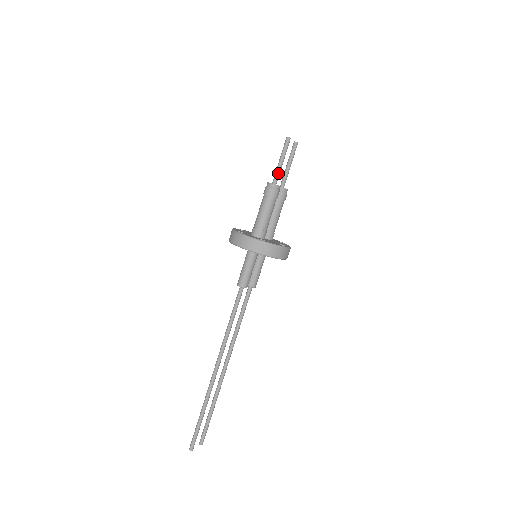
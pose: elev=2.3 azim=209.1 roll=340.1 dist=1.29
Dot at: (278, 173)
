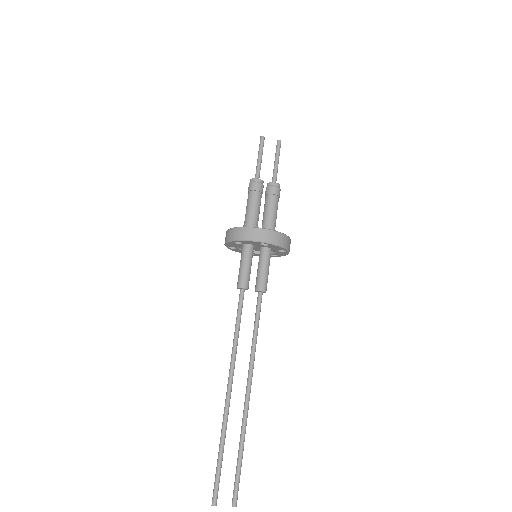
Dot at: (257, 169)
